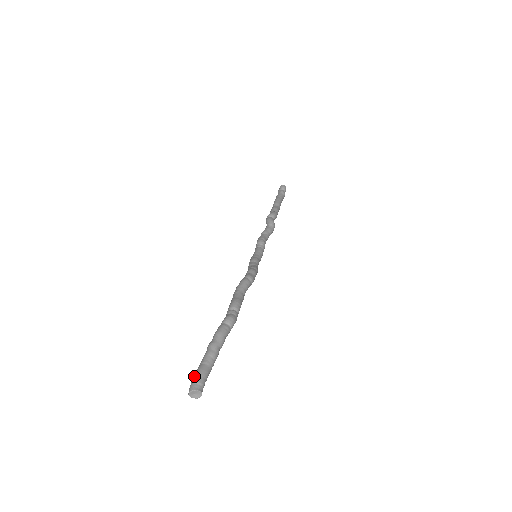
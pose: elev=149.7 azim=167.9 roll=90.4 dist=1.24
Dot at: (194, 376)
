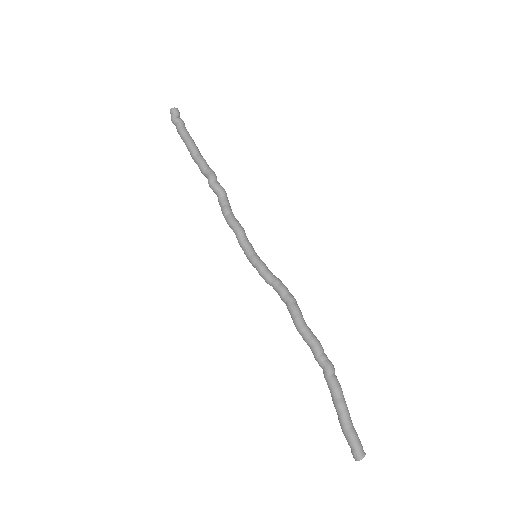
Dot at: (355, 444)
